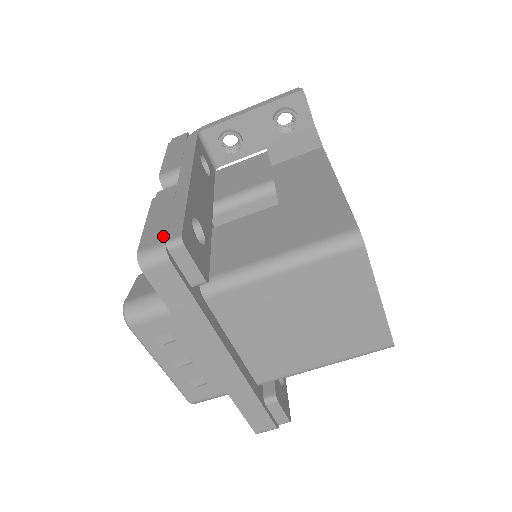
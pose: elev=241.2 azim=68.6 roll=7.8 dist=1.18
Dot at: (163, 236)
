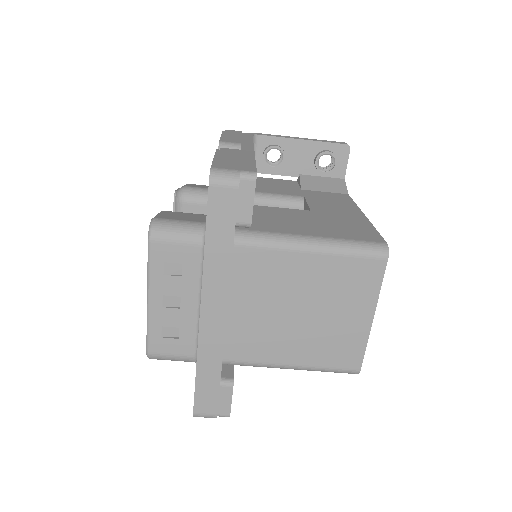
Dot at: (237, 167)
